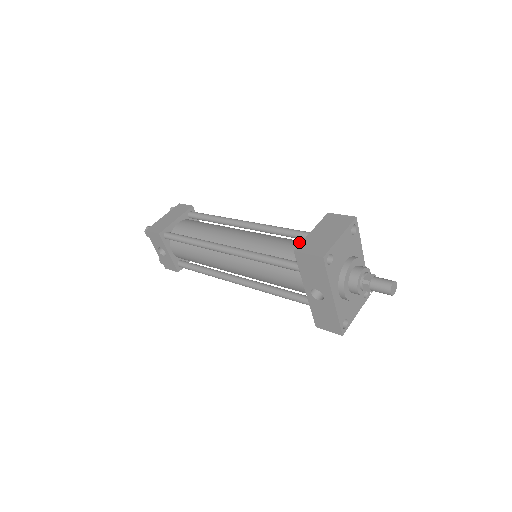
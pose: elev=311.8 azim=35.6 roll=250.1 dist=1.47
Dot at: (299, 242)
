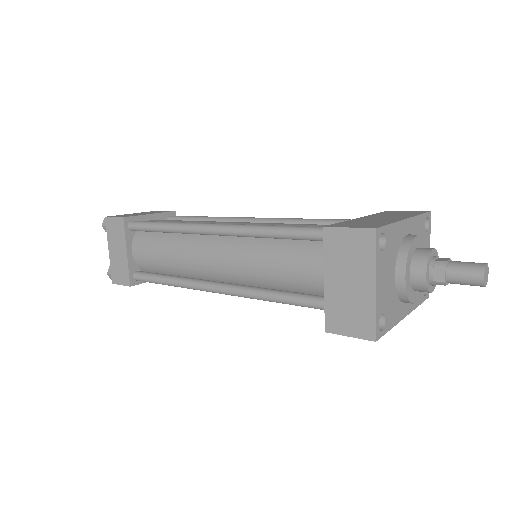
Dot at: (305, 253)
